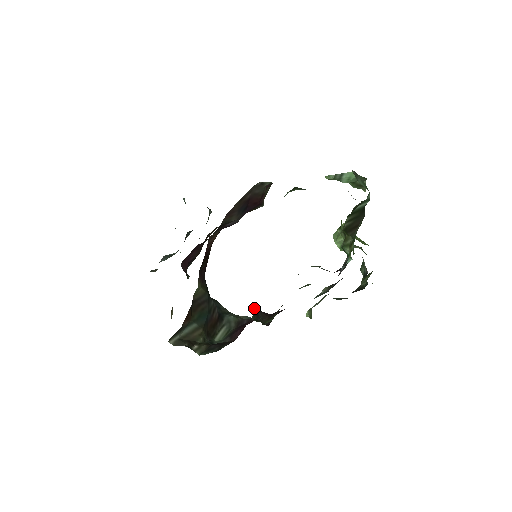
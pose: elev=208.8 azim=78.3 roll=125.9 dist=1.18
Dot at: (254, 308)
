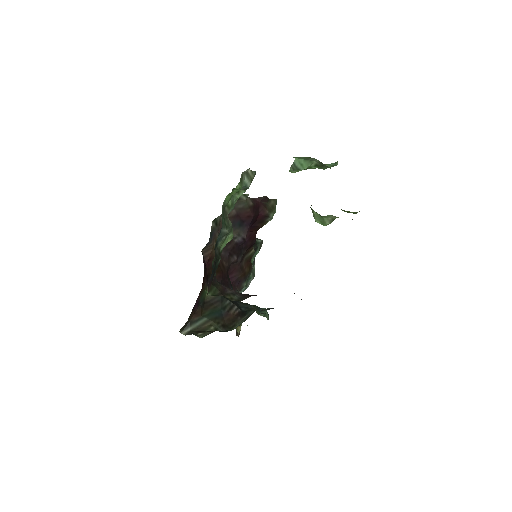
Dot at: (212, 287)
